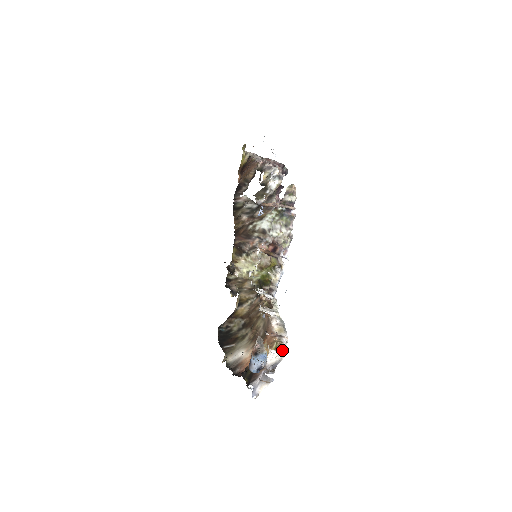
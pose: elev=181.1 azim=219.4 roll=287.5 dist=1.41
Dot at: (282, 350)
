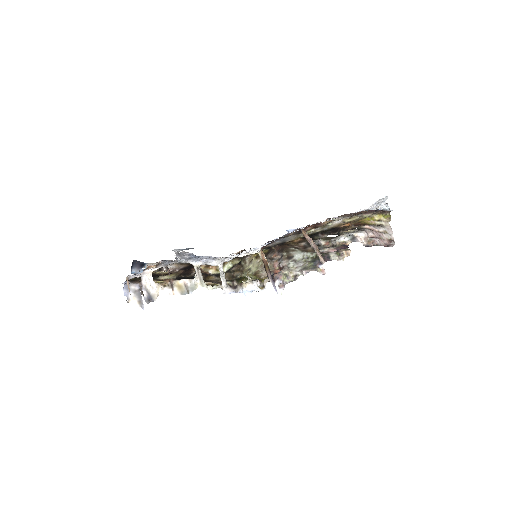
Dot at: (158, 289)
